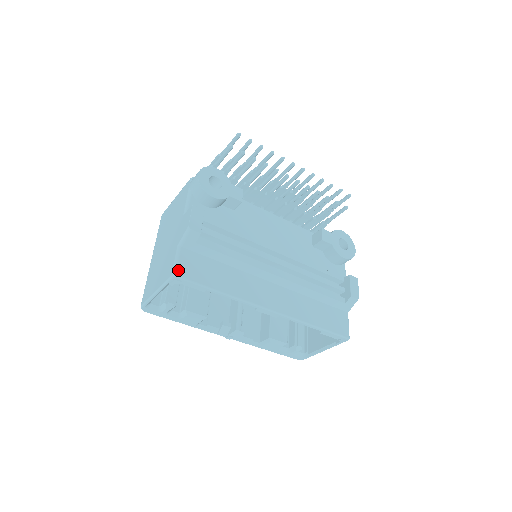
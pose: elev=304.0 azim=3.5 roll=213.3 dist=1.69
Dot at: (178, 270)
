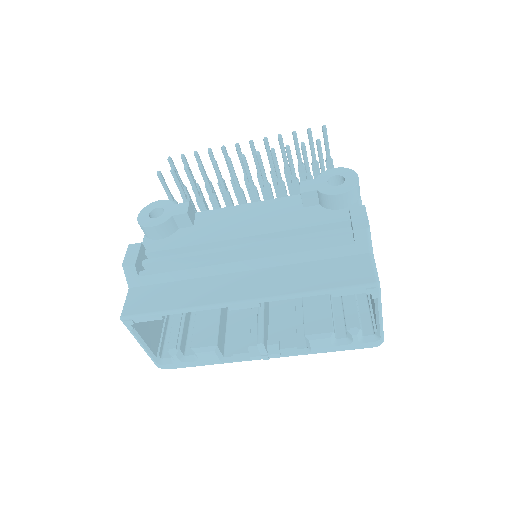
Dot at: (125, 311)
